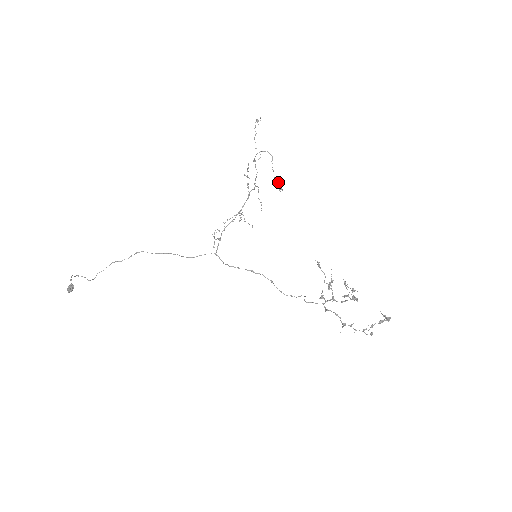
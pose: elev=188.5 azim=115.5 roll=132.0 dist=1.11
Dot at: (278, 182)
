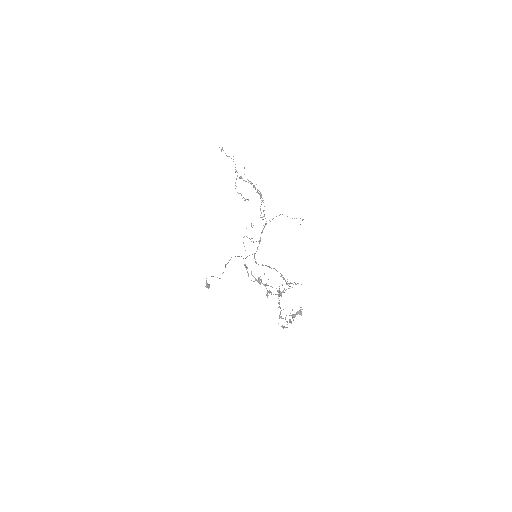
Dot at: (241, 195)
